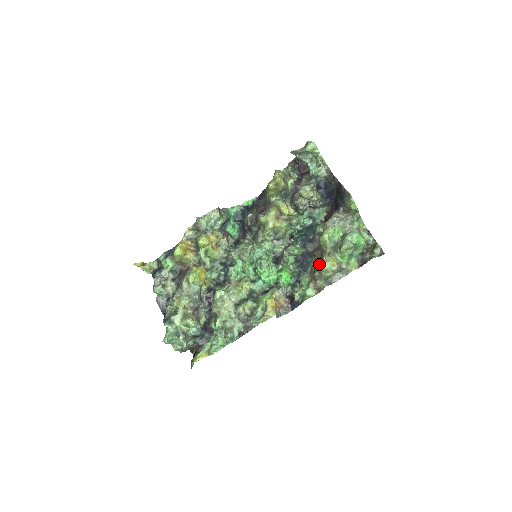
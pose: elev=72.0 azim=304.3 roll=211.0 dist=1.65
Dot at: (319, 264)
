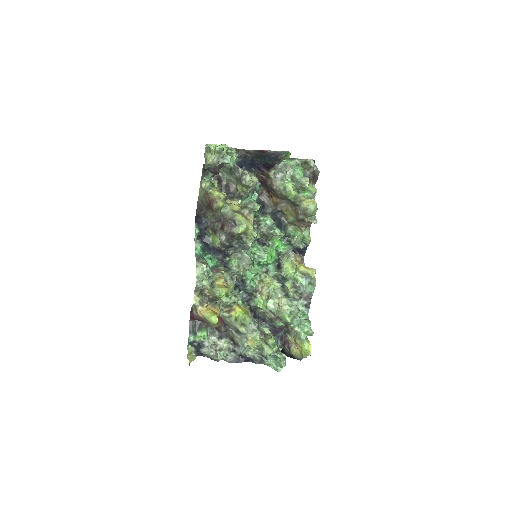
Dot at: (302, 212)
